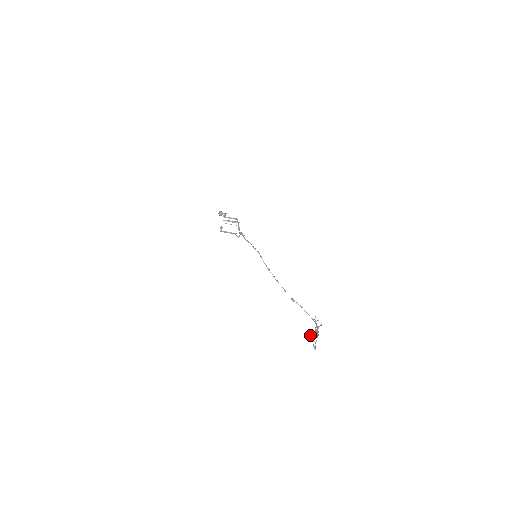
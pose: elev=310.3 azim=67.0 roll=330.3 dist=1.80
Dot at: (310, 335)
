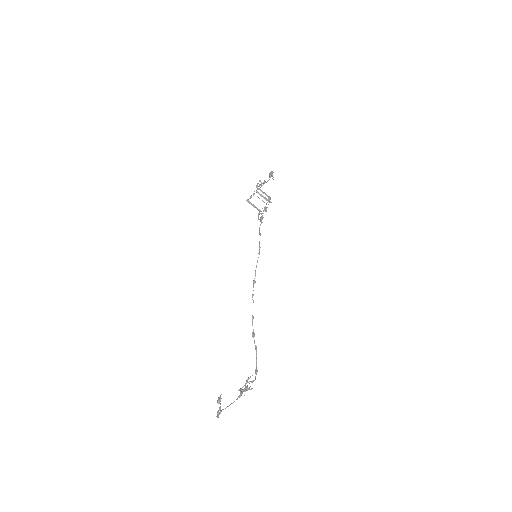
Dot at: (220, 399)
